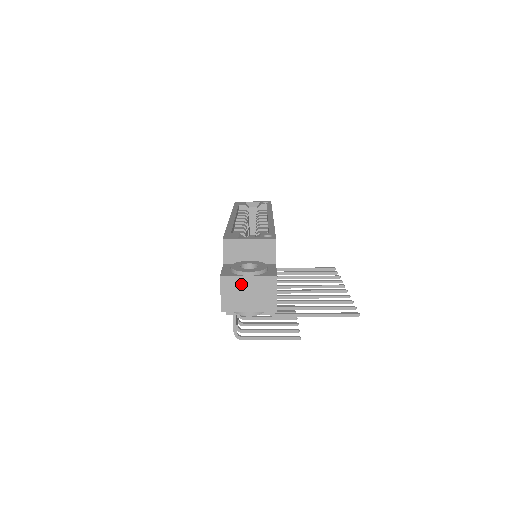
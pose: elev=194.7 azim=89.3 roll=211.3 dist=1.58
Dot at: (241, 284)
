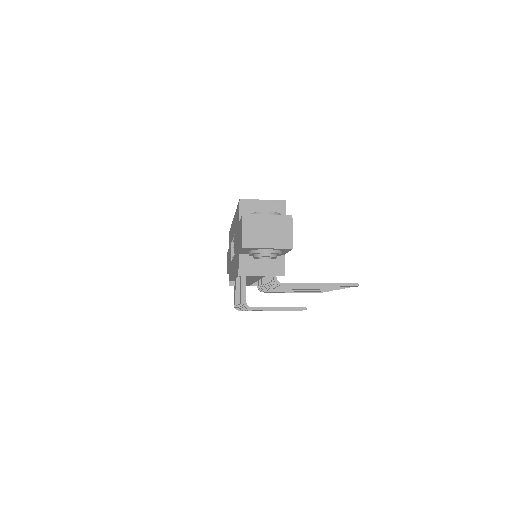
Dot at: (261, 222)
